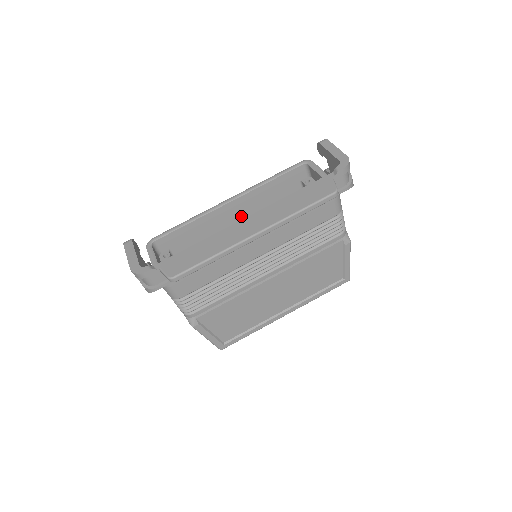
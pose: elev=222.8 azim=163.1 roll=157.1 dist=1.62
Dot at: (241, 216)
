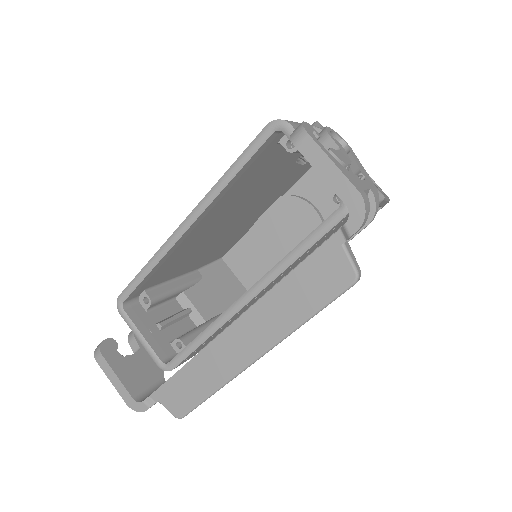
Dot at: (211, 219)
